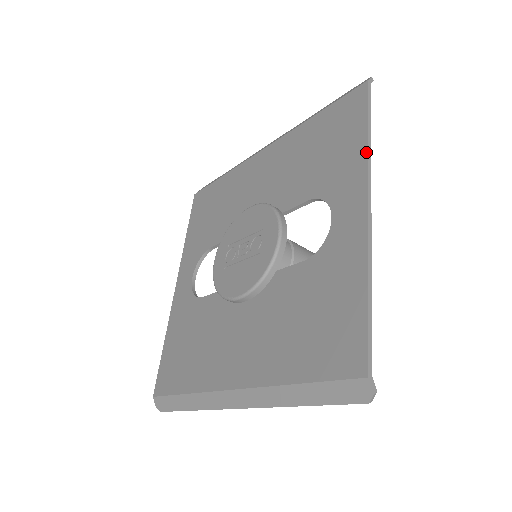
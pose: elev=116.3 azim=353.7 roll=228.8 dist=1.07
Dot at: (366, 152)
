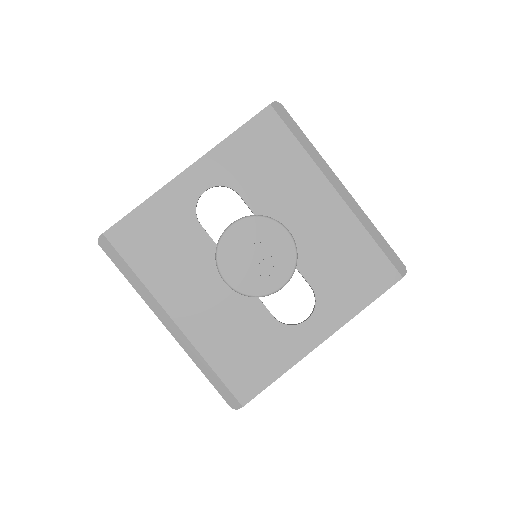
Dot at: (354, 316)
